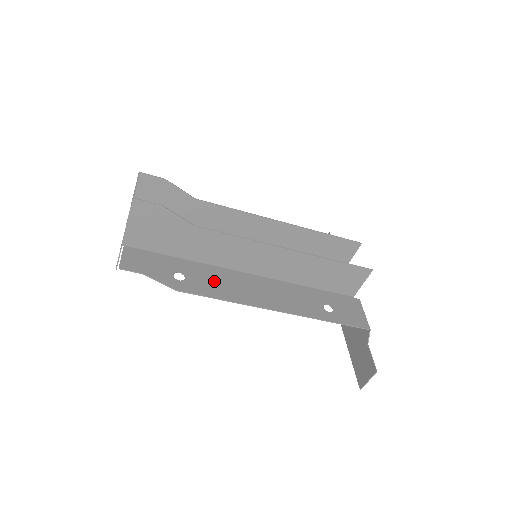
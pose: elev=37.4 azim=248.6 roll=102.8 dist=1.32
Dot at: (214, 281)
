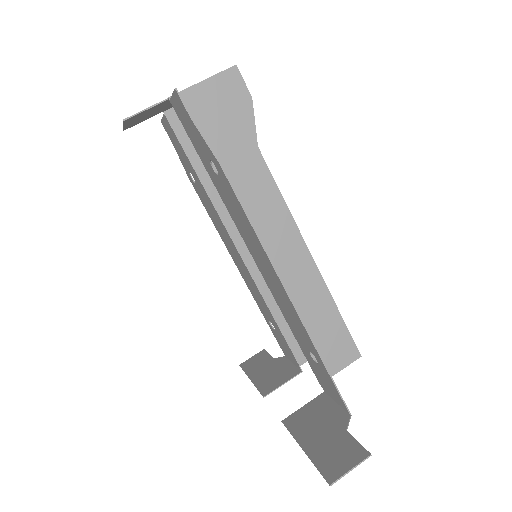
Dot at: (238, 212)
